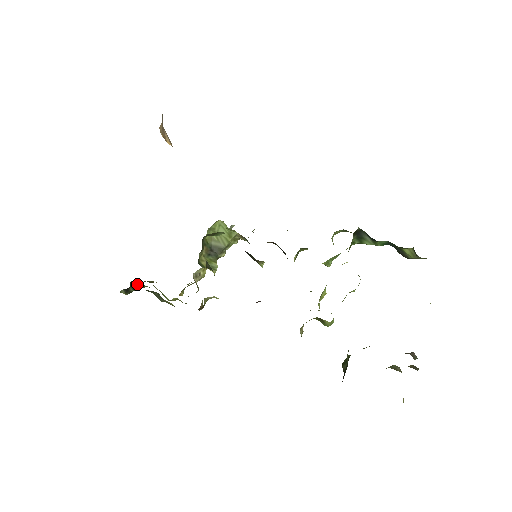
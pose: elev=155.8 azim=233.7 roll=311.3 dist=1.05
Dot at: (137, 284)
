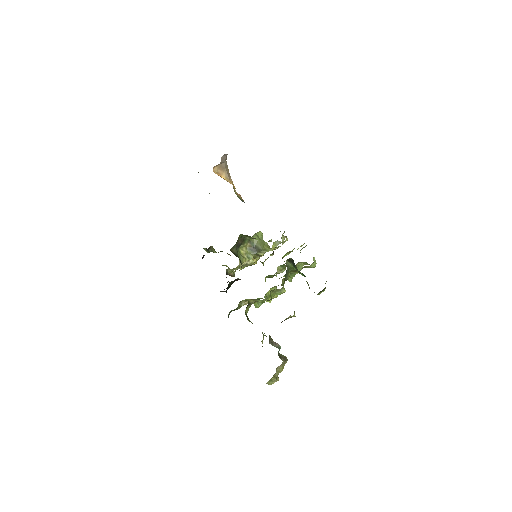
Dot at: (214, 249)
